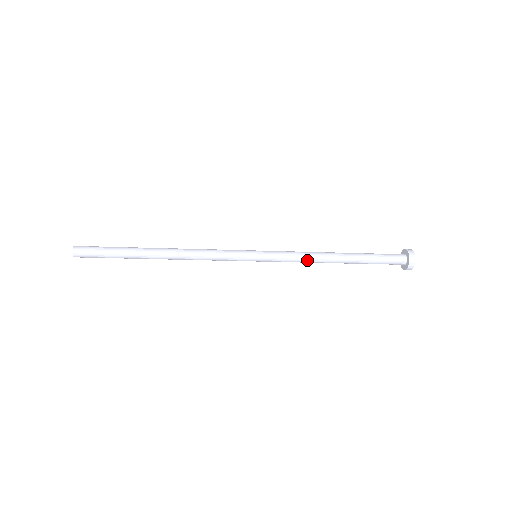
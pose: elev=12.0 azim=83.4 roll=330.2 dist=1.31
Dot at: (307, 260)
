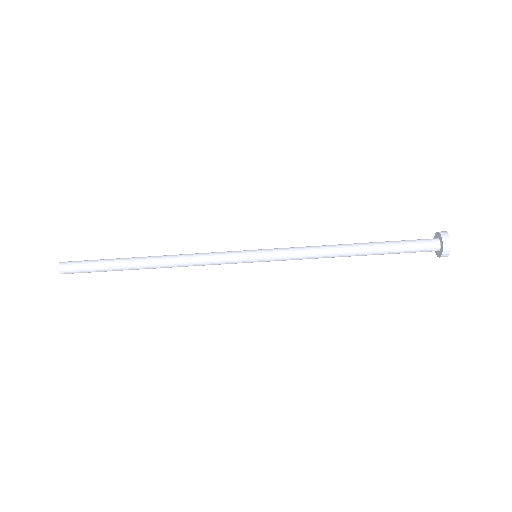
Dot at: (315, 248)
